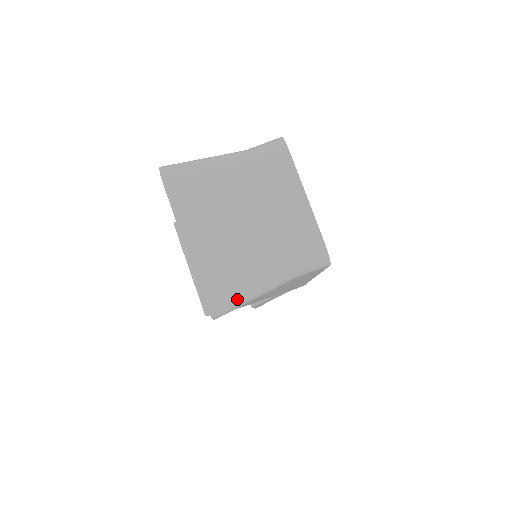
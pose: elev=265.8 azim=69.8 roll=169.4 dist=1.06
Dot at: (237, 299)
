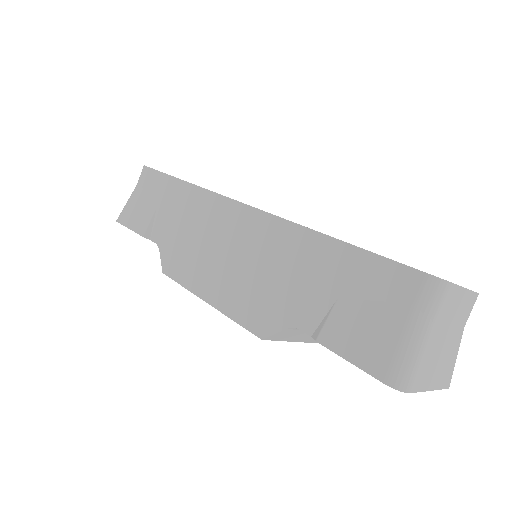
Dot at: occluded
